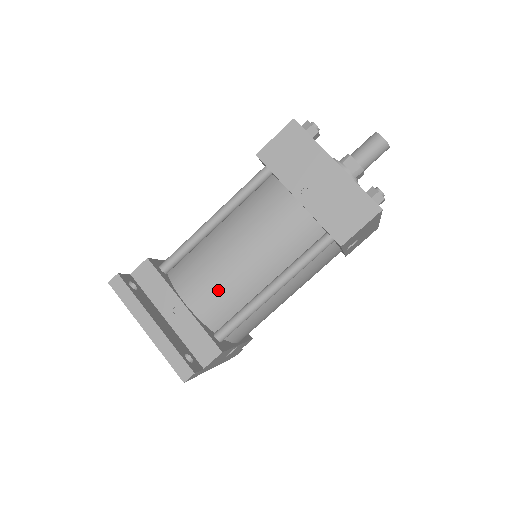
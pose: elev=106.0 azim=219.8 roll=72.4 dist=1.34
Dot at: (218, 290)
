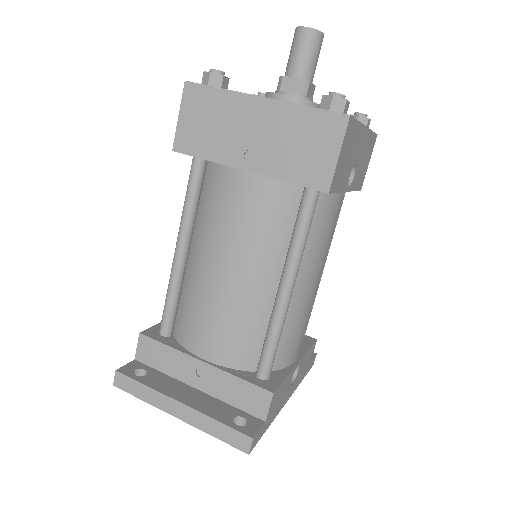
Dot at: (228, 326)
